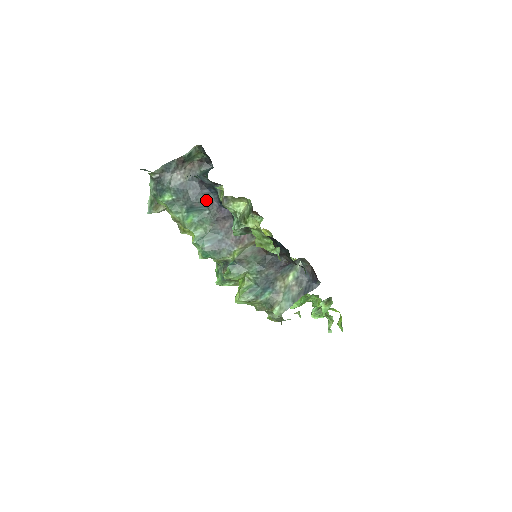
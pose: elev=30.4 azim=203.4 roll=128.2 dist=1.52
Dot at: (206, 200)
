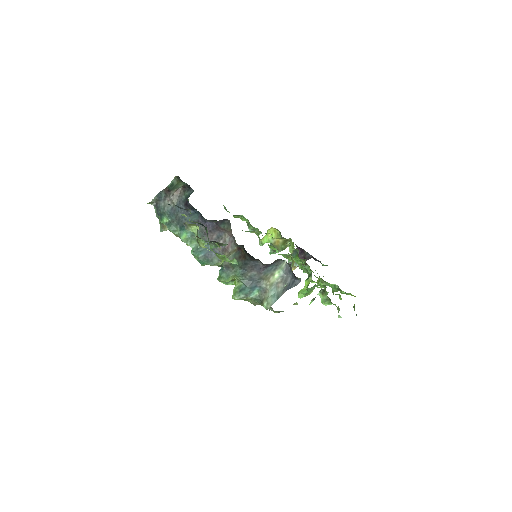
Dot at: (193, 219)
